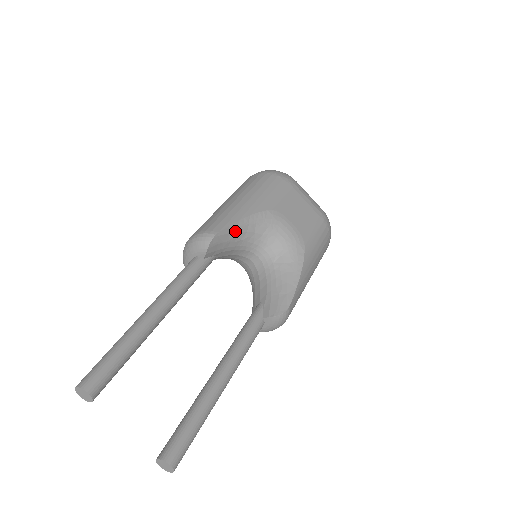
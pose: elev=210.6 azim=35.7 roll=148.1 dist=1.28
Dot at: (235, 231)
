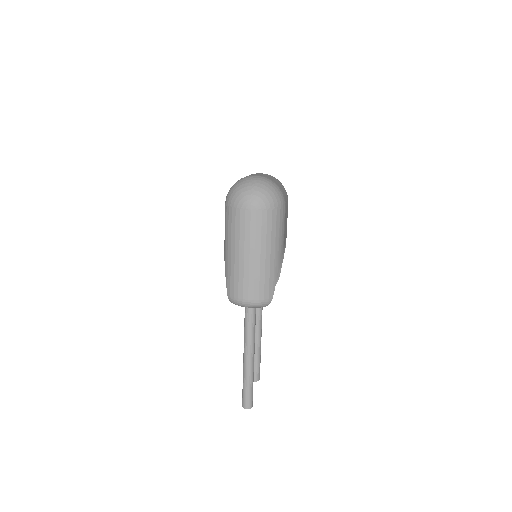
Dot at: occluded
